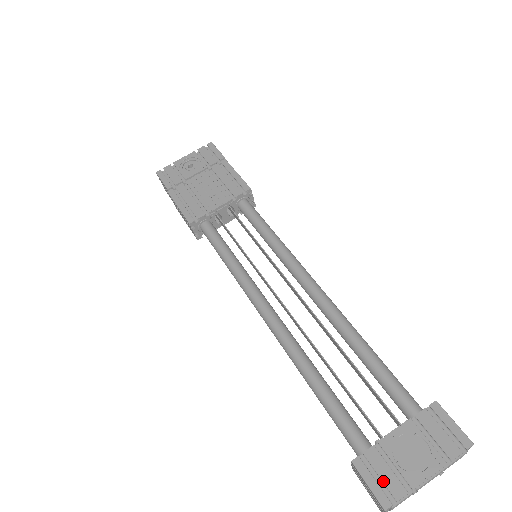
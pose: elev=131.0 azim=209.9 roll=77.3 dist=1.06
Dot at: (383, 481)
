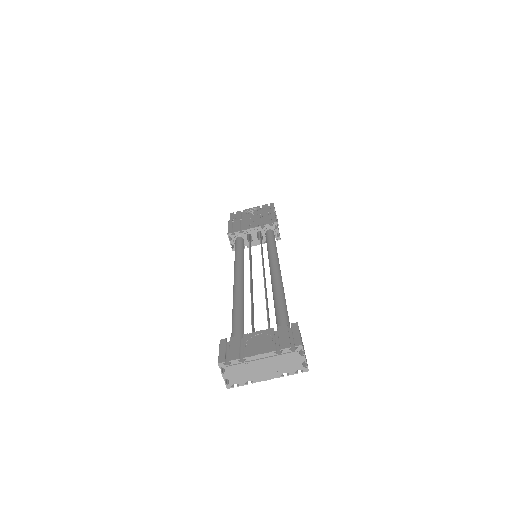
Dot at: (230, 351)
